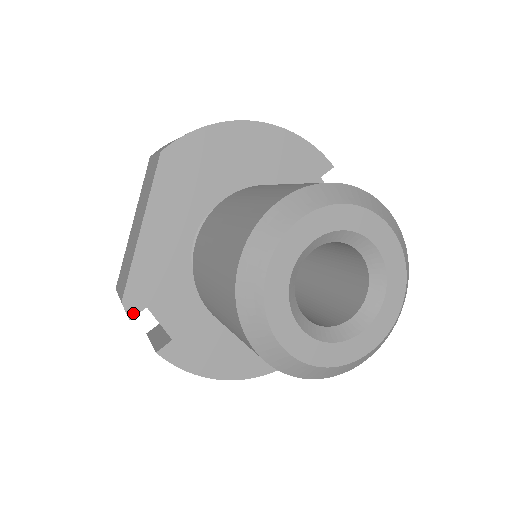
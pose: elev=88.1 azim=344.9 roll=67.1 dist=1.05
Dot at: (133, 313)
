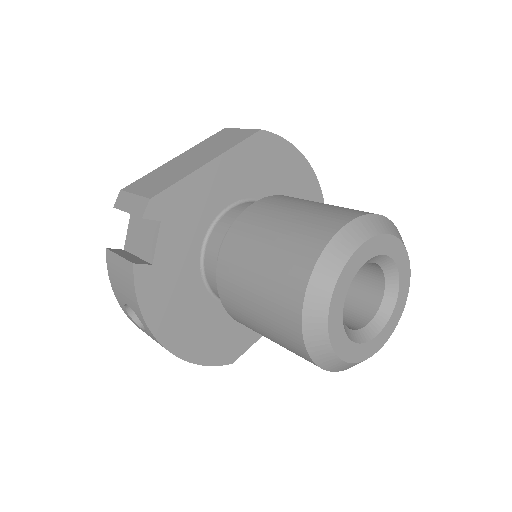
Dot at: (149, 215)
